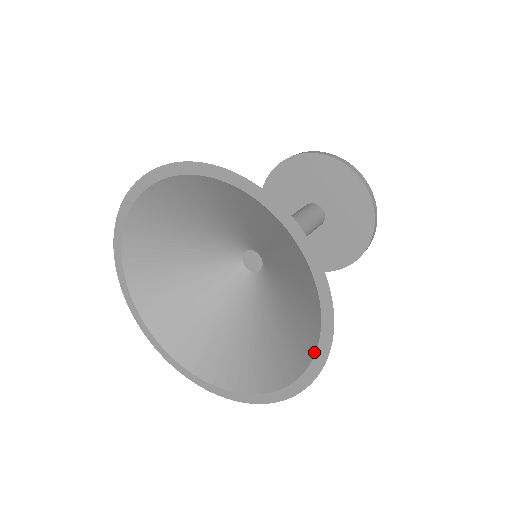
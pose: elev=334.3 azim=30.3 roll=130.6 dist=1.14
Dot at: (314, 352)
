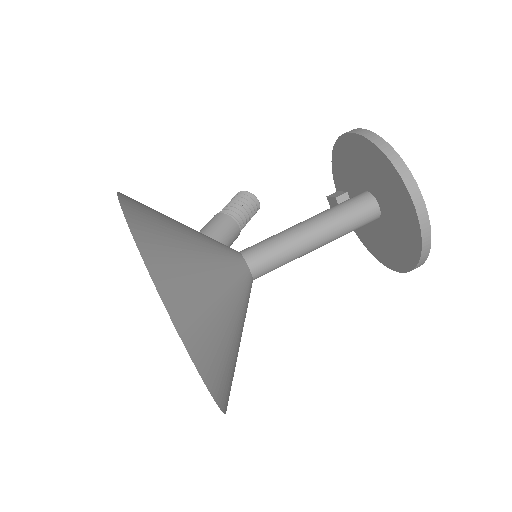
Dot at: occluded
